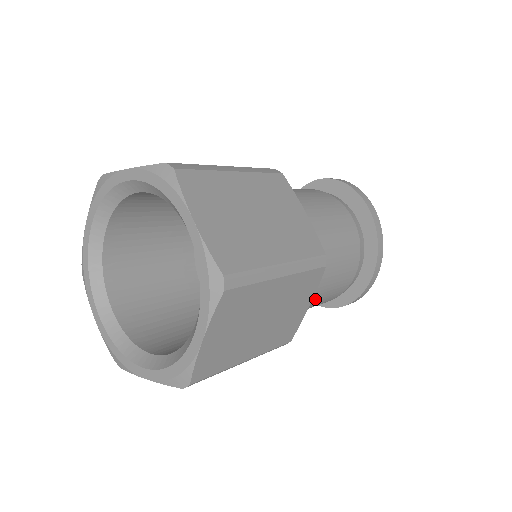
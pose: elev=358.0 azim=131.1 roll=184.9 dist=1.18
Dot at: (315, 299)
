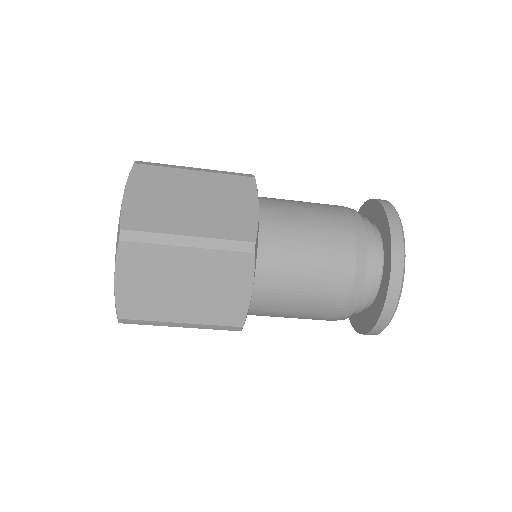
Dot at: (289, 299)
